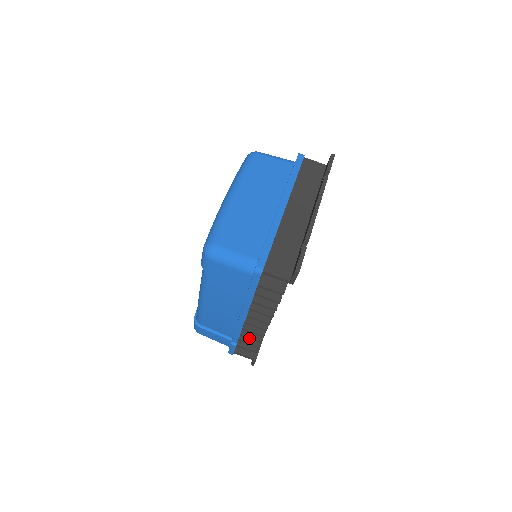
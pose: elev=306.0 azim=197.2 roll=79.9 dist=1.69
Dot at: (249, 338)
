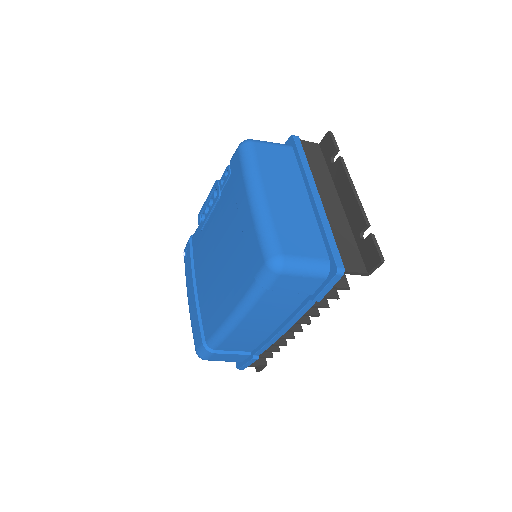
Dot at: (274, 345)
